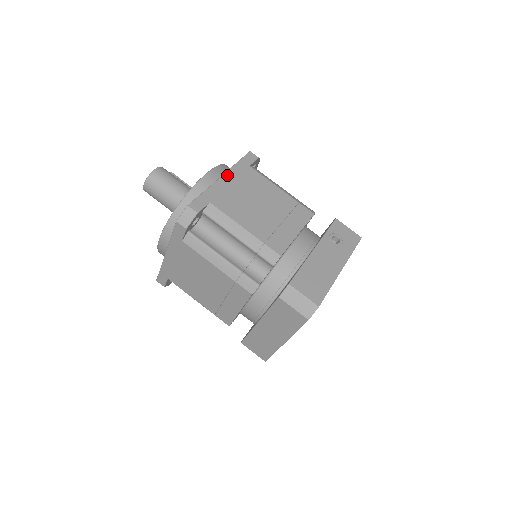
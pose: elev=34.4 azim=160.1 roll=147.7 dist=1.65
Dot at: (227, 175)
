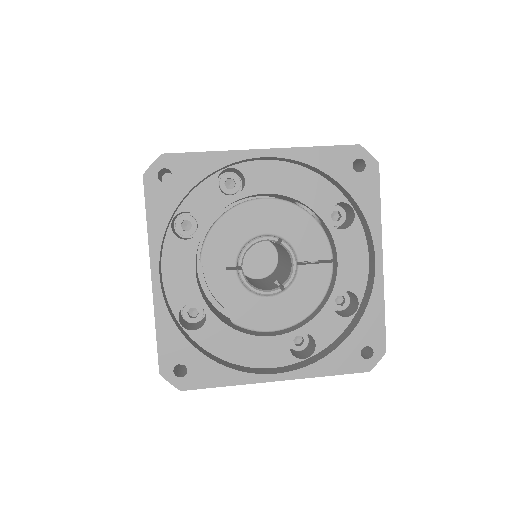
Dot at: occluded
